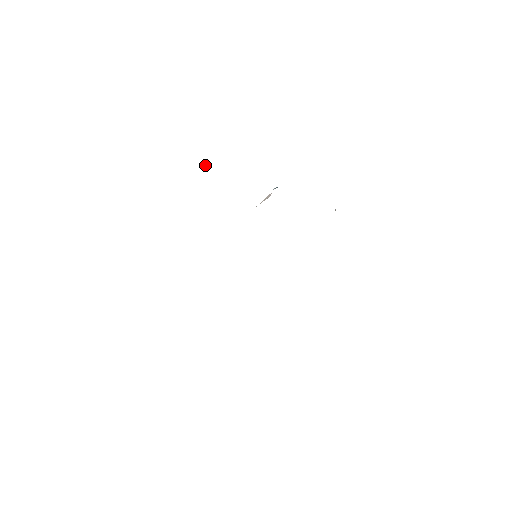
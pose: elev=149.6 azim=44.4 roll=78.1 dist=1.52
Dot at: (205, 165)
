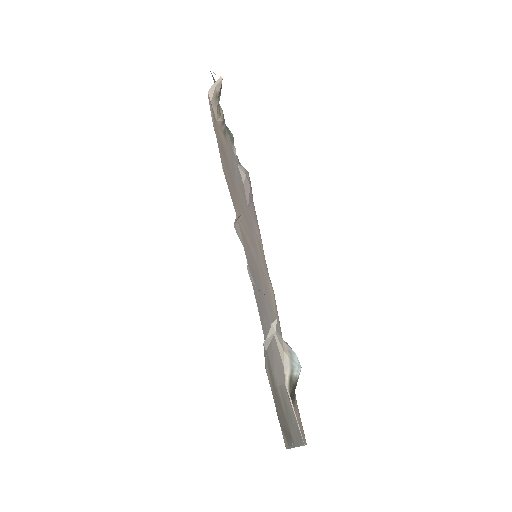
Dot at: (217, 86)
